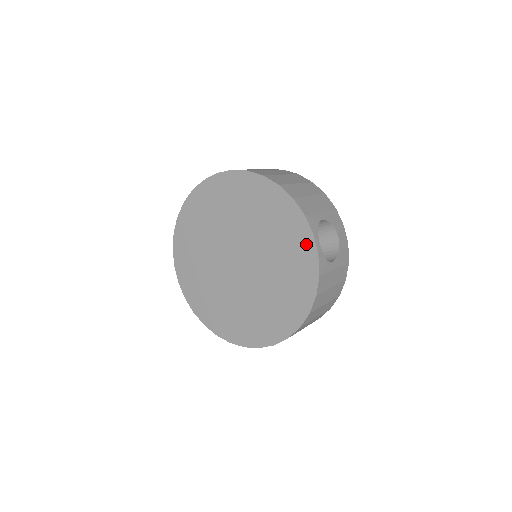
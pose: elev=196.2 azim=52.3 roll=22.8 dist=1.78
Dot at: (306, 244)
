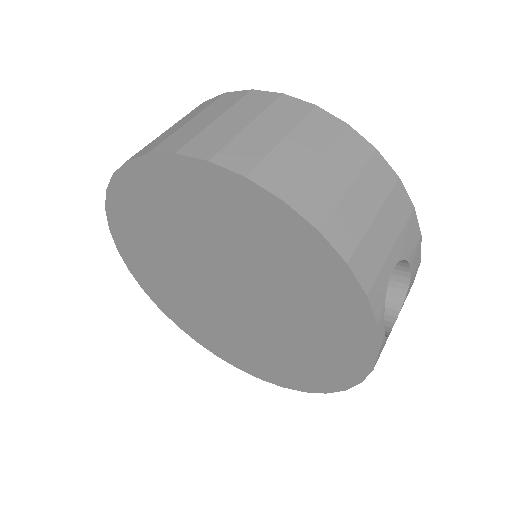
Dot at: (359, 329)
